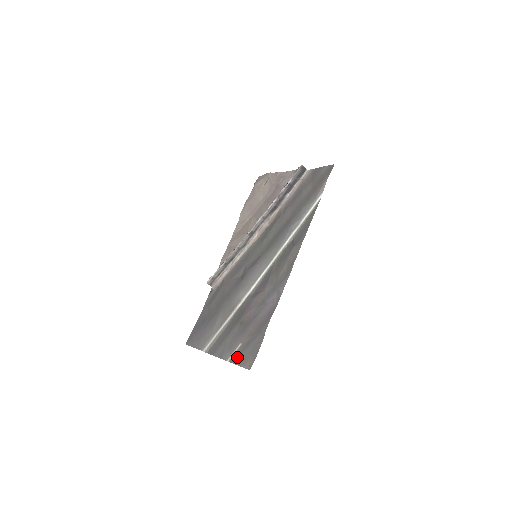
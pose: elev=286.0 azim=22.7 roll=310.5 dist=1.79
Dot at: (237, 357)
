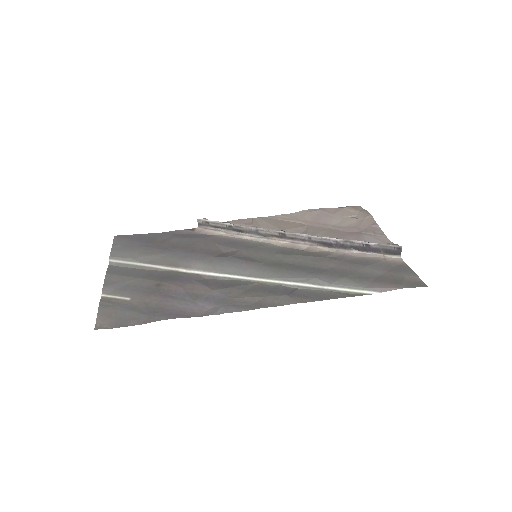
Dot at: (109, 304)
